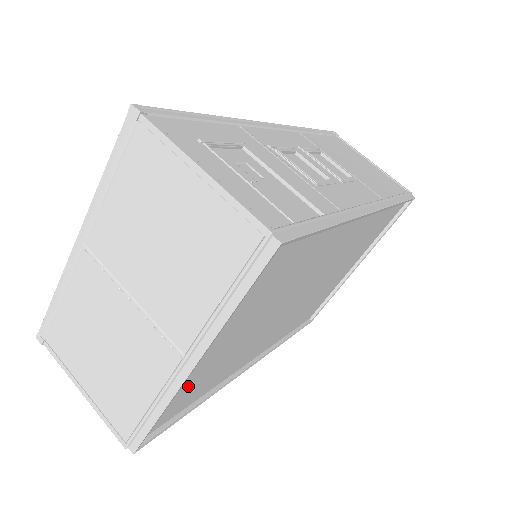
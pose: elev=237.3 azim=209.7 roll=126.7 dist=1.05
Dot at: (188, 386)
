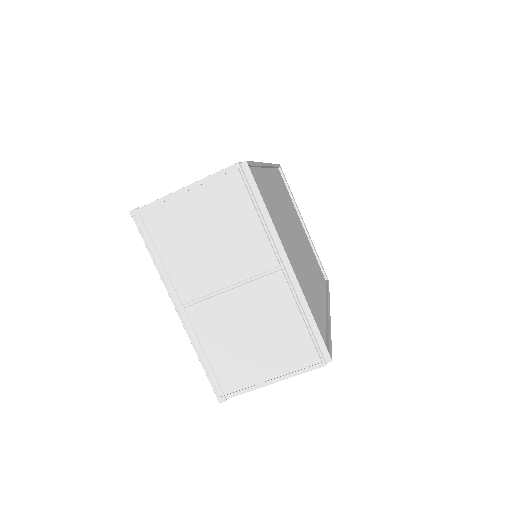
Dot at: occluded
